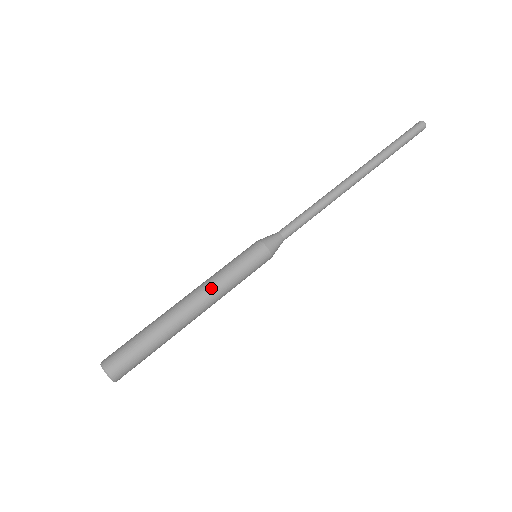
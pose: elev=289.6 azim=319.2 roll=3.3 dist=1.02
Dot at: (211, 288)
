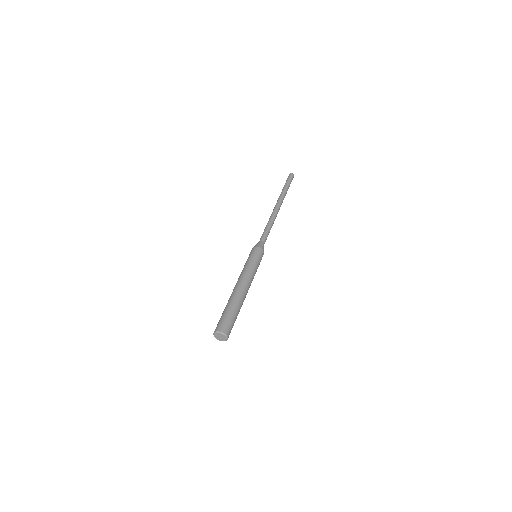
Dot at: (247, 275)
